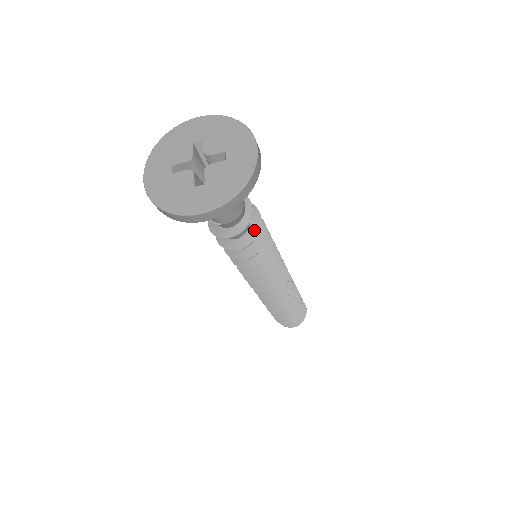
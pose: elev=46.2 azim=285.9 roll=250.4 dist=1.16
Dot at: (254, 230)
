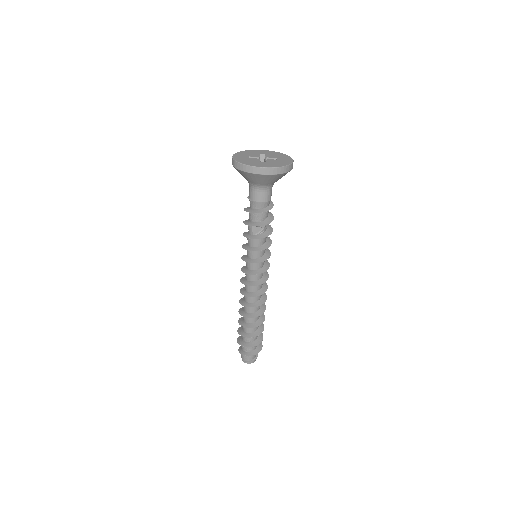
Dot at: (269, 220)
